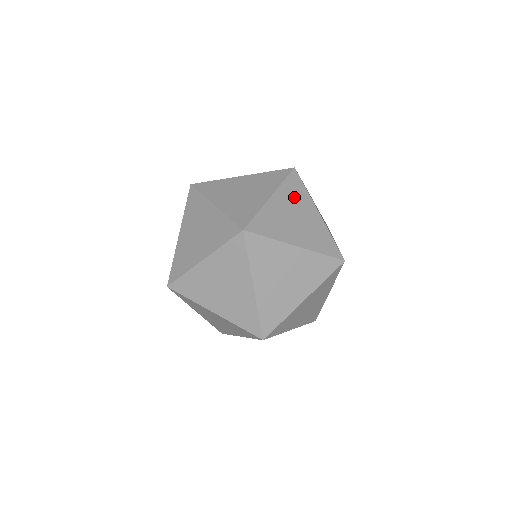
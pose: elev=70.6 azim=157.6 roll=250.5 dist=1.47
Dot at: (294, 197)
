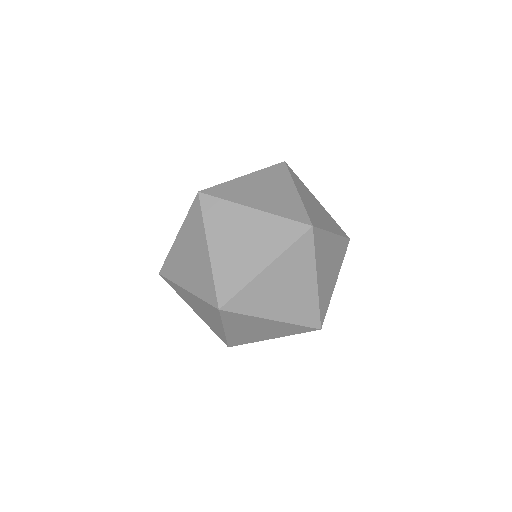
Dot at: (223, 223)
